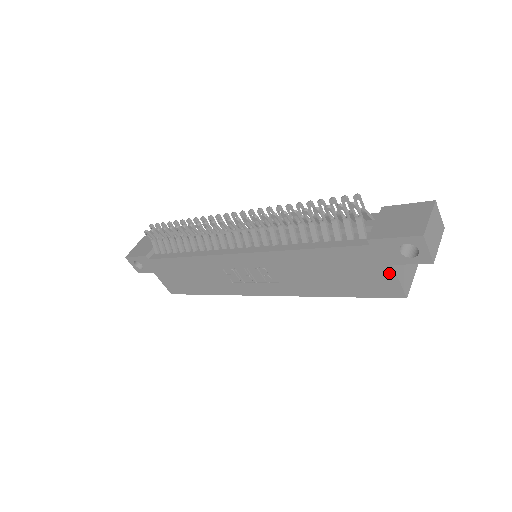
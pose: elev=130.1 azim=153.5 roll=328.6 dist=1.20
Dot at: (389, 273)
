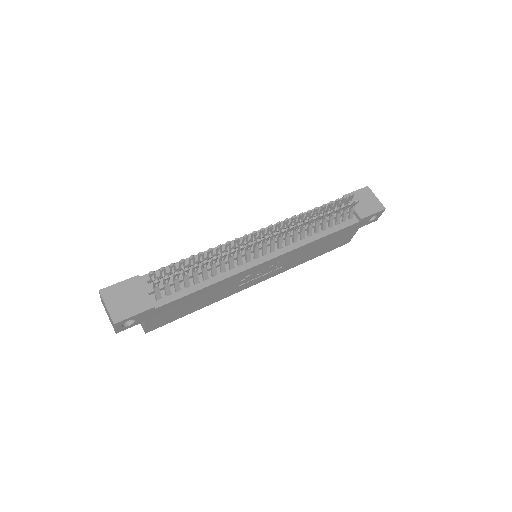
Dot at: (354, 233)
